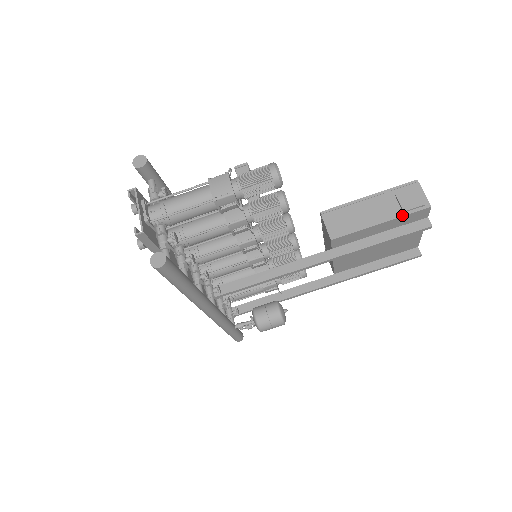
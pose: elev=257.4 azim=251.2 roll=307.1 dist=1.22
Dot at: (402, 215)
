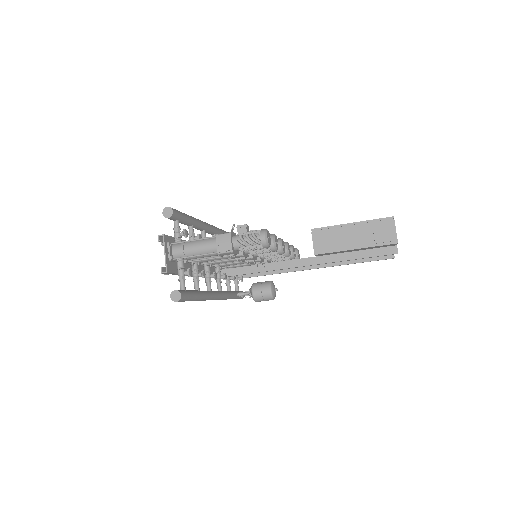
Dot at: (373, 246)
